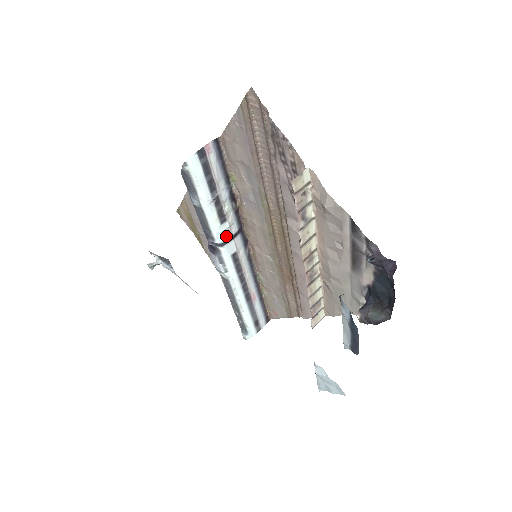
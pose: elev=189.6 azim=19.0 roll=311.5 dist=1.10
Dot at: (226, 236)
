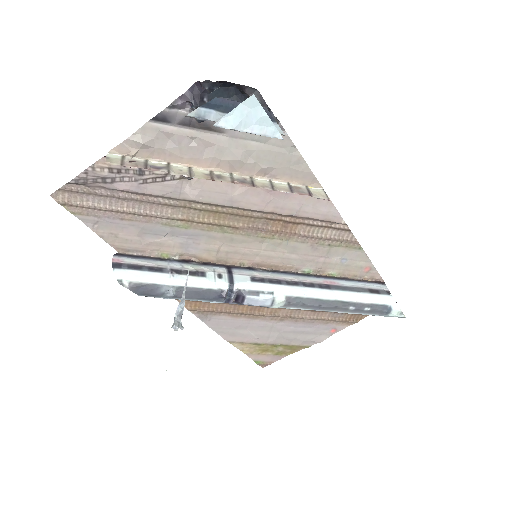
Dot at: (224, 278)
